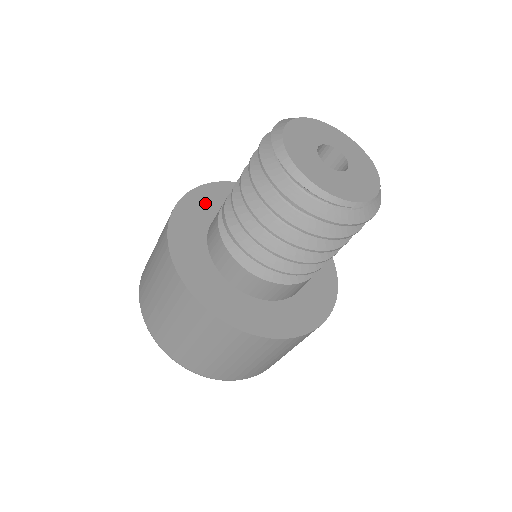
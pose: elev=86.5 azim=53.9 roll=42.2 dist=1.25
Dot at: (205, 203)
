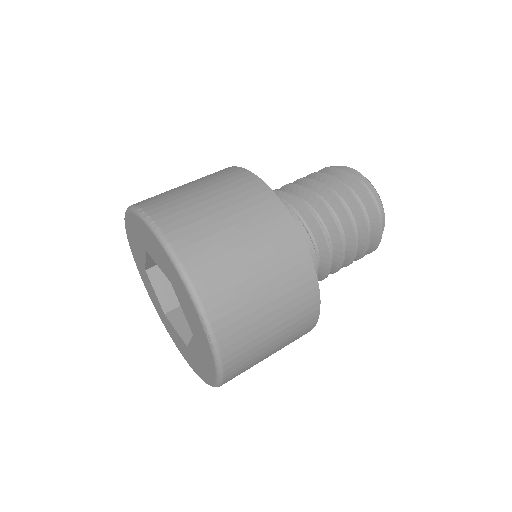
Dot at: occluded
